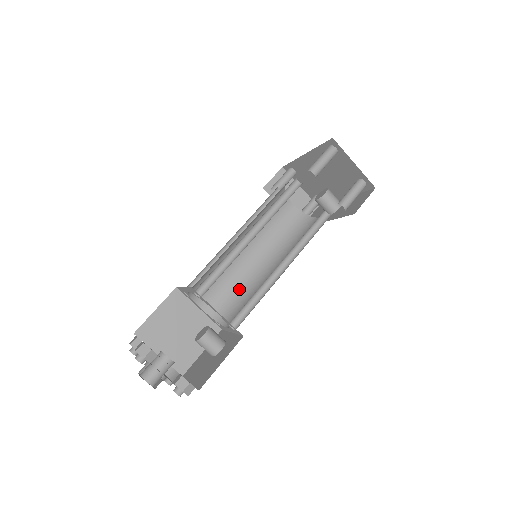
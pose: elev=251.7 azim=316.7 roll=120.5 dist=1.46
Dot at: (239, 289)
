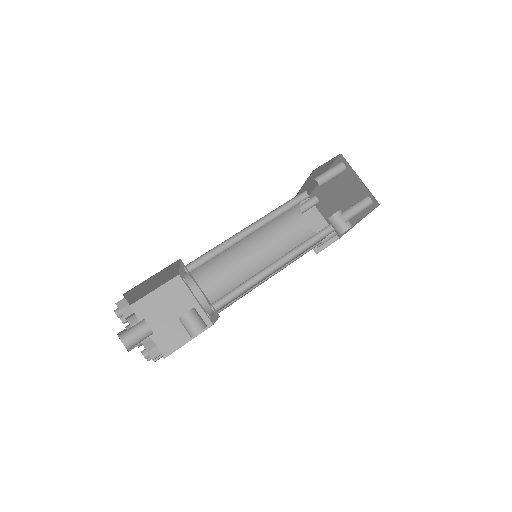
Dot at: occluded
